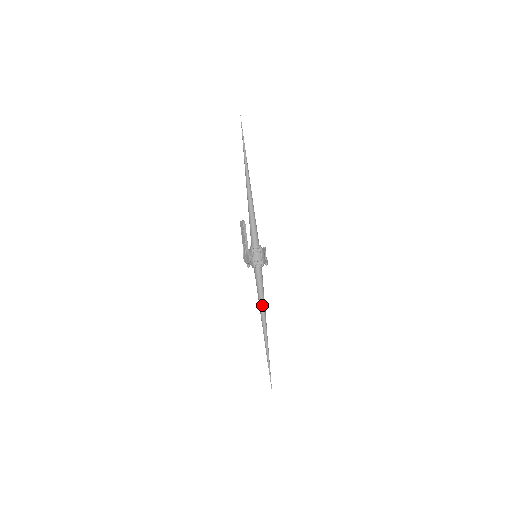
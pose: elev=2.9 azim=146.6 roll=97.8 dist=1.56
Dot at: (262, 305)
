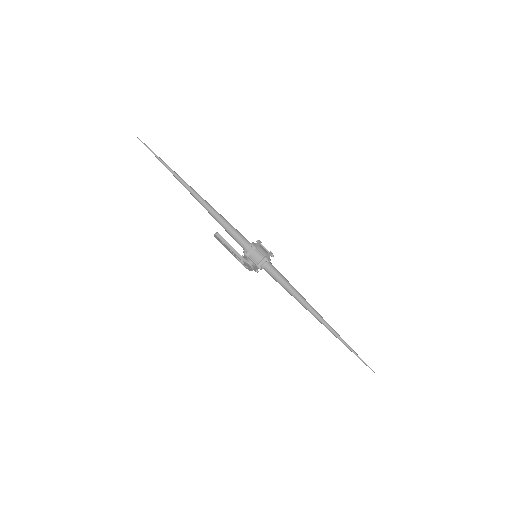
Dot at: (299, 299)
